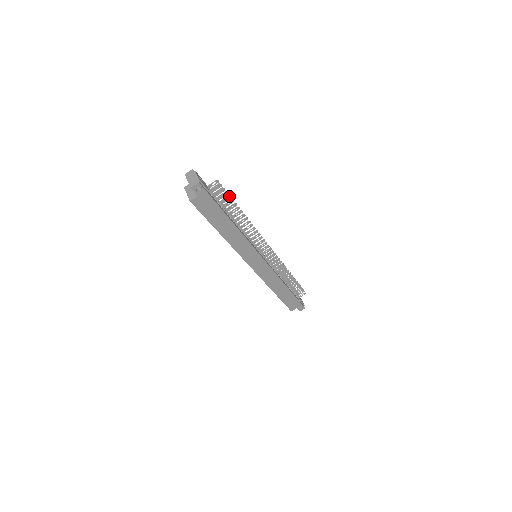
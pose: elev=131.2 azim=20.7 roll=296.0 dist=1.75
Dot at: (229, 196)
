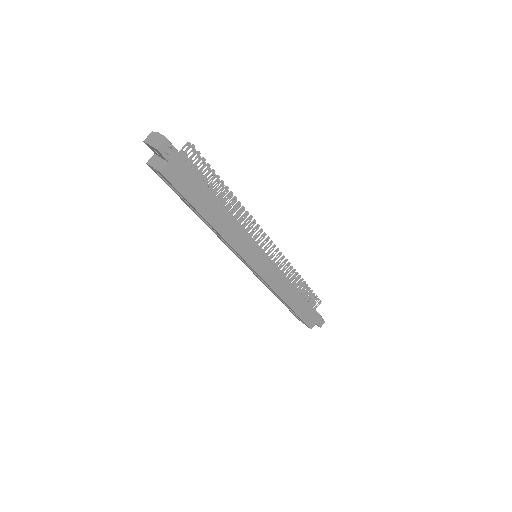
Dot at: (208, 164)
